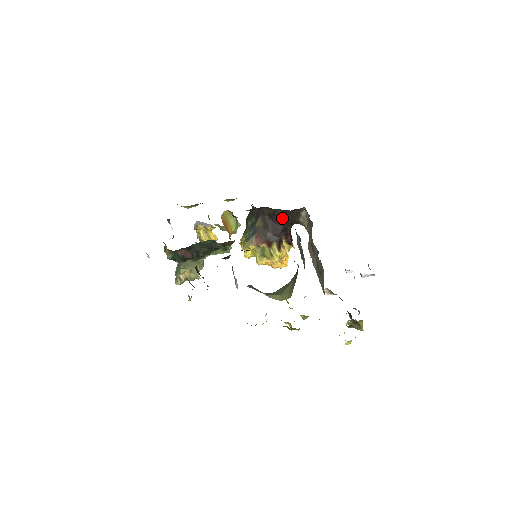
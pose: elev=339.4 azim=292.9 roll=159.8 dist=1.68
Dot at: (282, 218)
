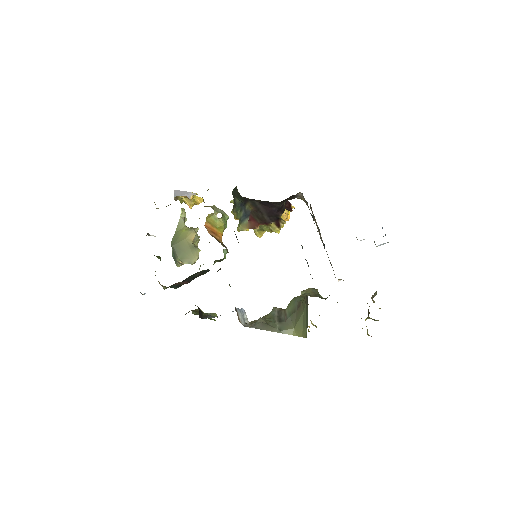
Dot at: (275, 203)
